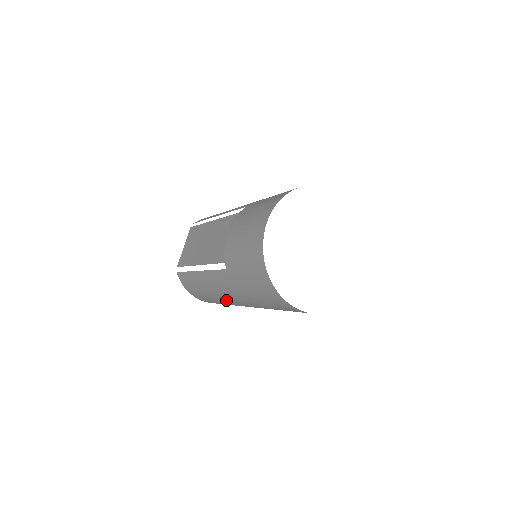
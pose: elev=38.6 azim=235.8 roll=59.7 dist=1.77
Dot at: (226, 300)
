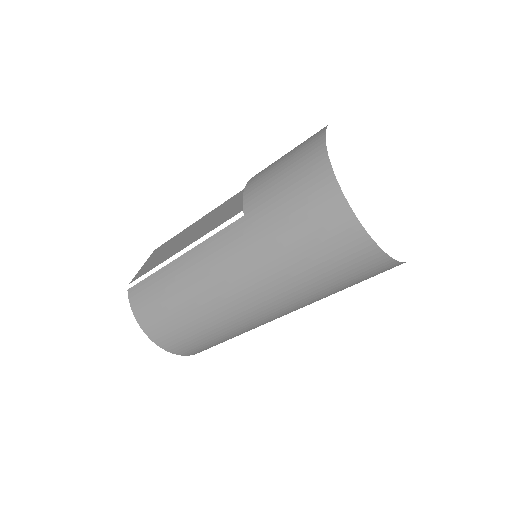
Dot at: (214, 295)
